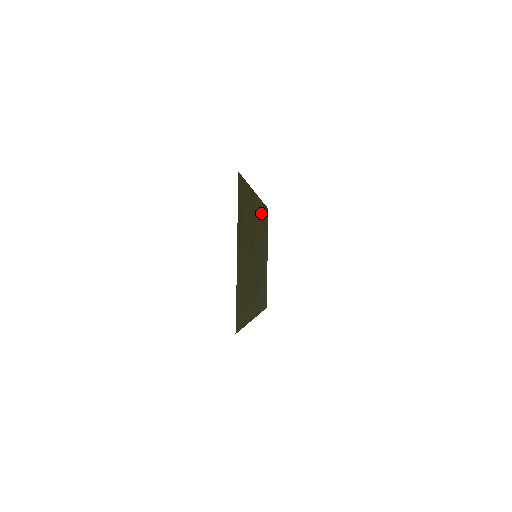
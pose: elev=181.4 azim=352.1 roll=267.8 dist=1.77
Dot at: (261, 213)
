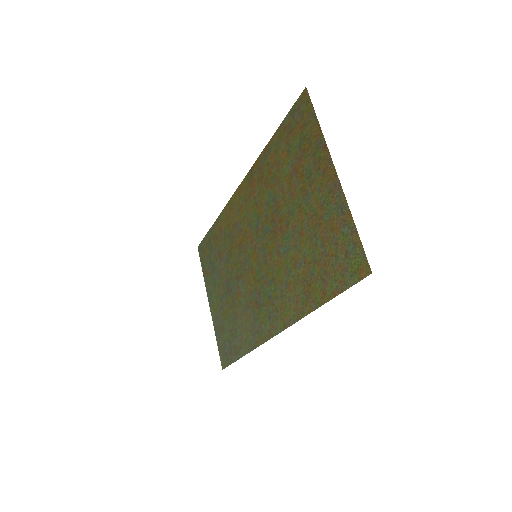
Dot at: (224, 226)
